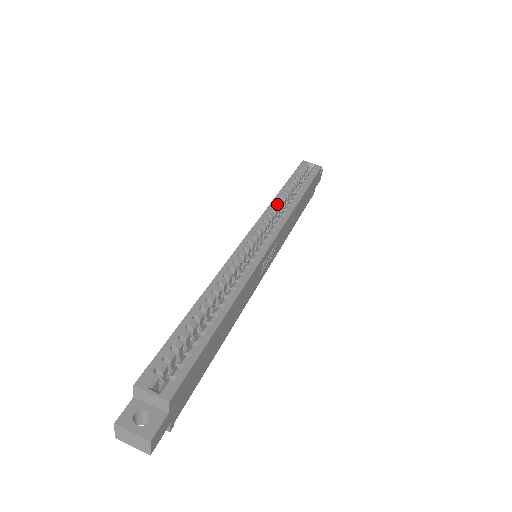
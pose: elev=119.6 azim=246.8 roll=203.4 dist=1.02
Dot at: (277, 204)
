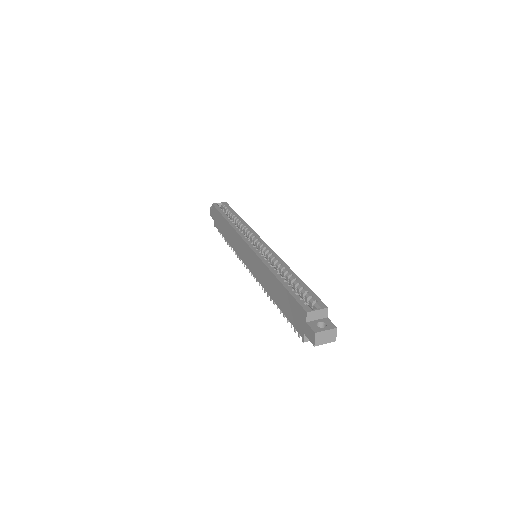
Dot at: (237, 226)
